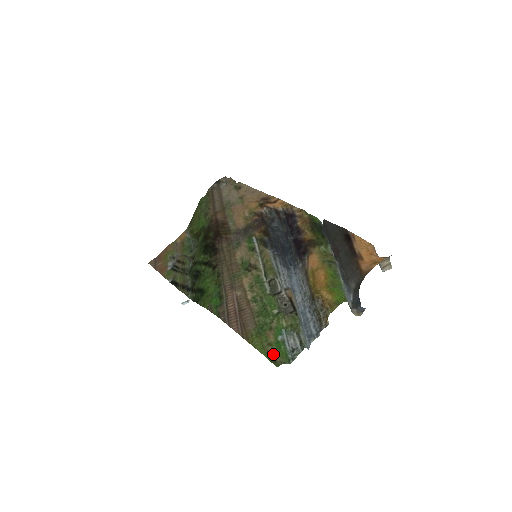
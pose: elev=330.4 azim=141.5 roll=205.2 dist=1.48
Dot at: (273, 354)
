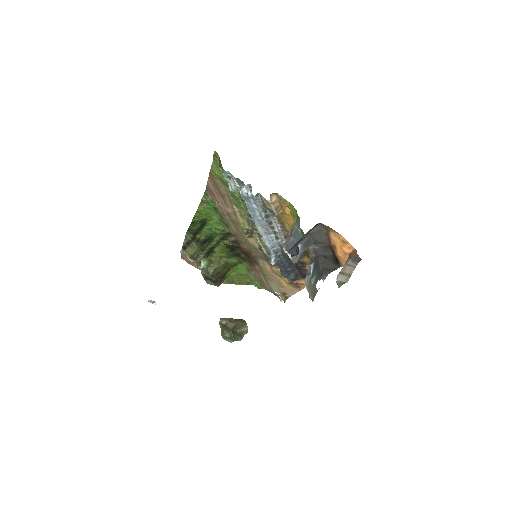
Dot at: occluded
